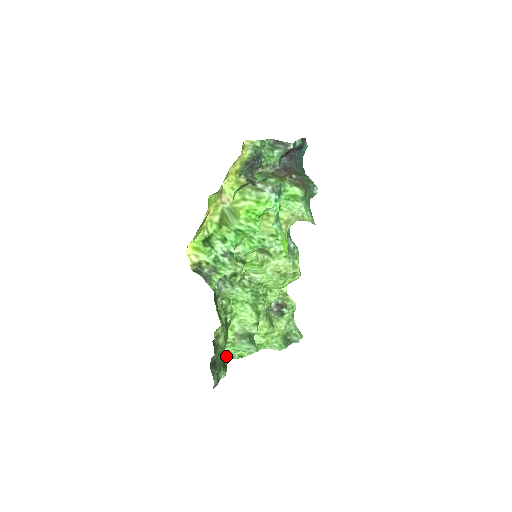
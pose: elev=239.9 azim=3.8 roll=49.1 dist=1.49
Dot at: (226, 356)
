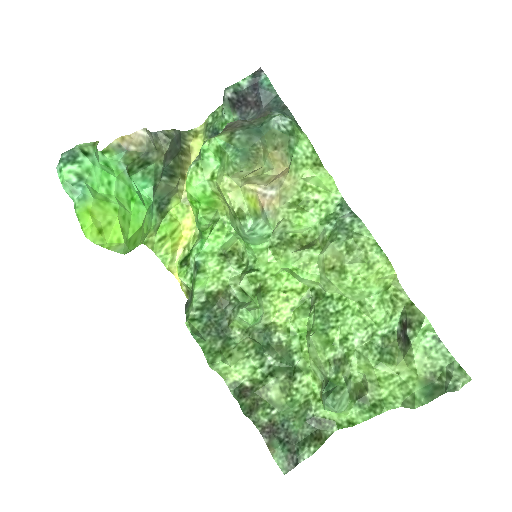
Dot at: (325, 423)
